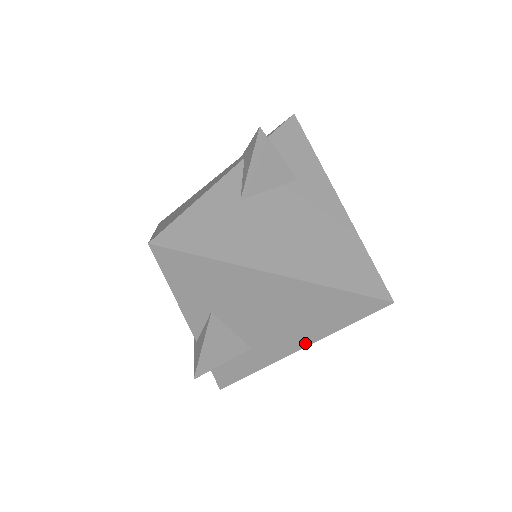
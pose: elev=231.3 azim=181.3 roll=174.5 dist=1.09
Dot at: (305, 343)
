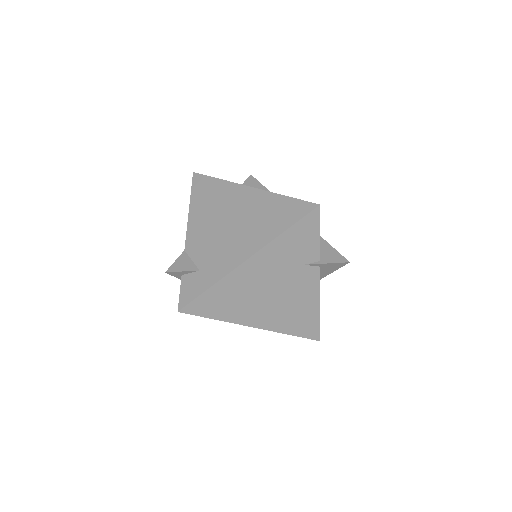
Dot at: occluded
